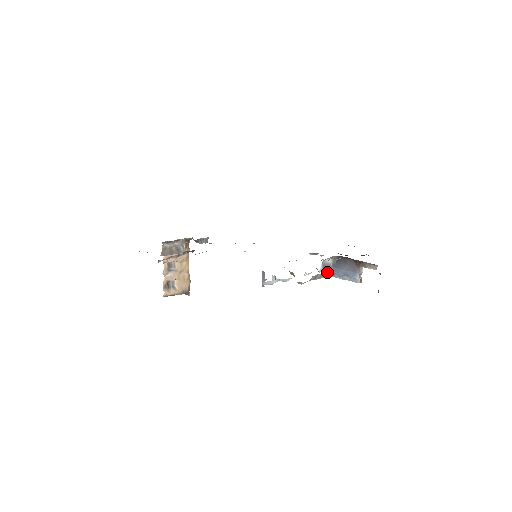
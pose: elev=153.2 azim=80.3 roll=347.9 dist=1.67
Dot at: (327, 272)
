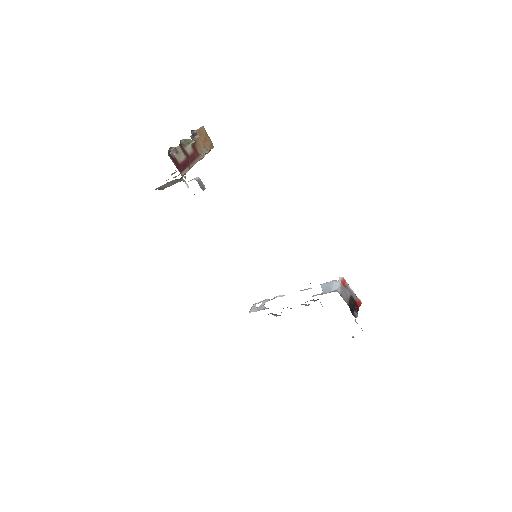
Dot at: occluded
